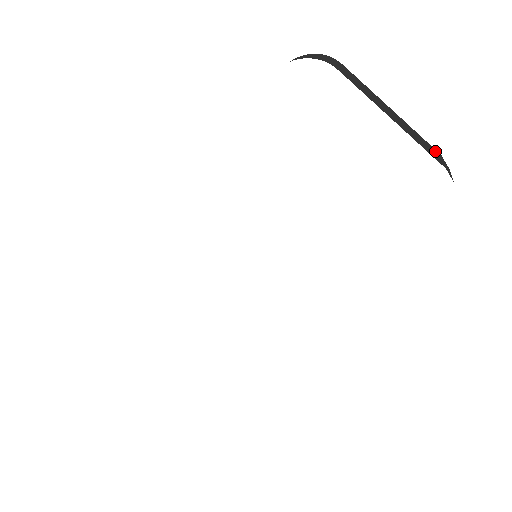
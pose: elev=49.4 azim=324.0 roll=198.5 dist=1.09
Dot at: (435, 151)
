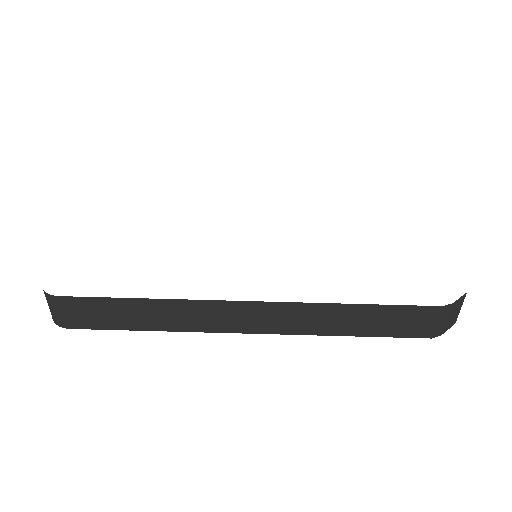
Dot at: occluded
